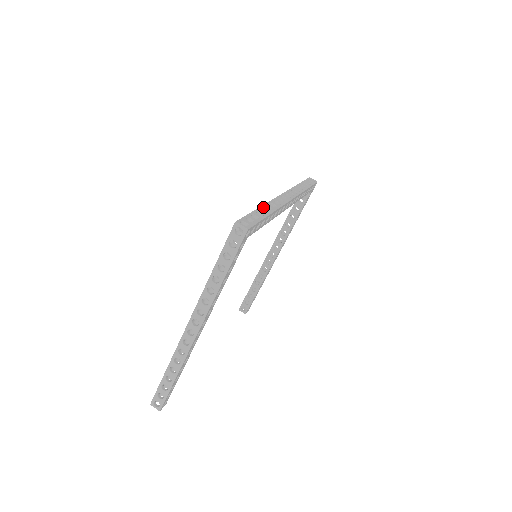
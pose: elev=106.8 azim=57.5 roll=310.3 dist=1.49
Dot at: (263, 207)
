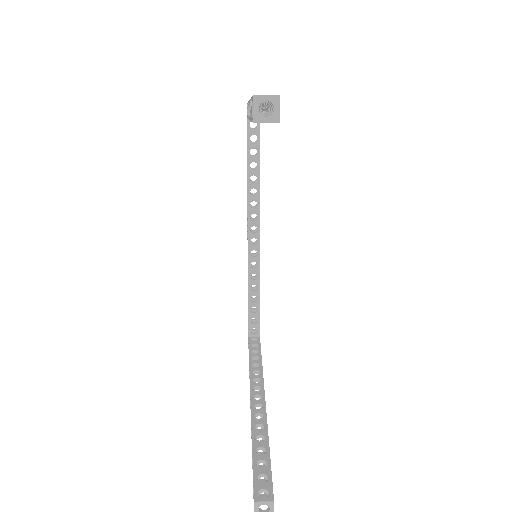
Dot at: occluded
